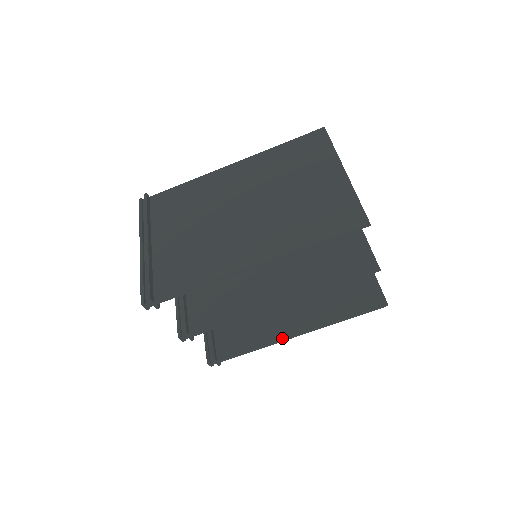
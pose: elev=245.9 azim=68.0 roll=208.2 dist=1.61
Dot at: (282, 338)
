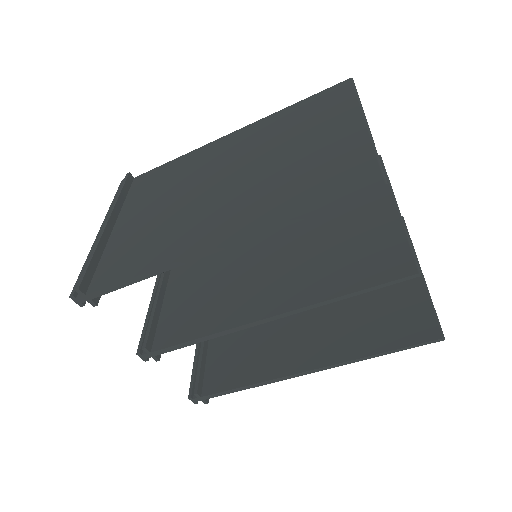
Dot at: (286, 374)
